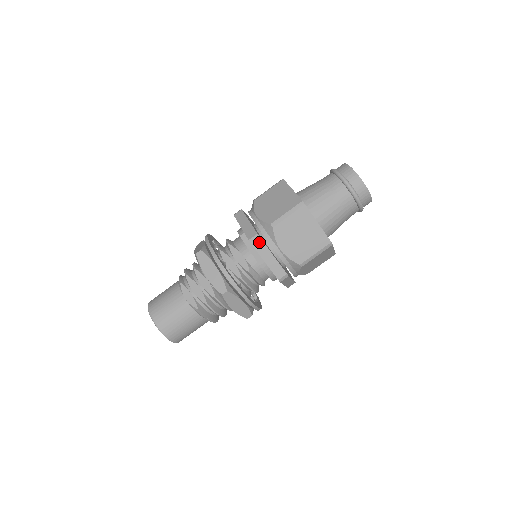
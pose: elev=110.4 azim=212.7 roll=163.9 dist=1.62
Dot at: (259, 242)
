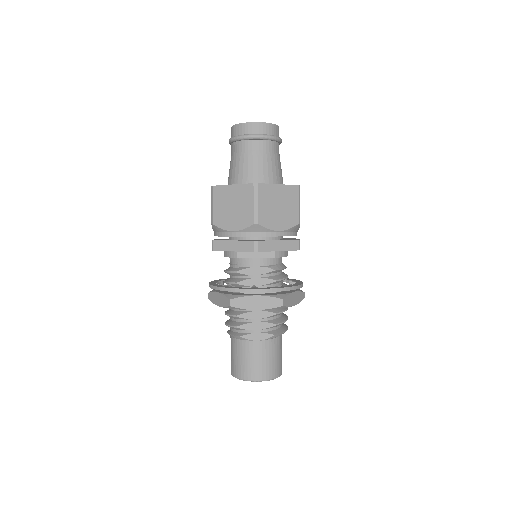
Dot at: (262, 244)
